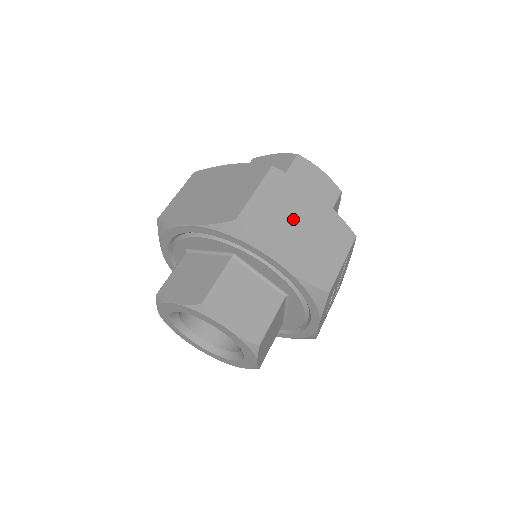
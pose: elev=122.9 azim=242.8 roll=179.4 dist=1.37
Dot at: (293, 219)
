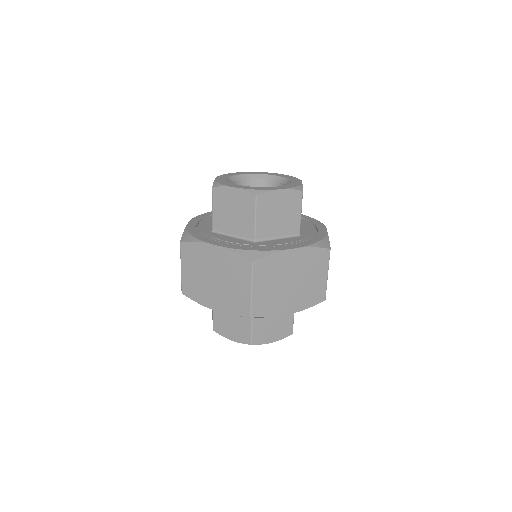
Dot at: (284, 282)
